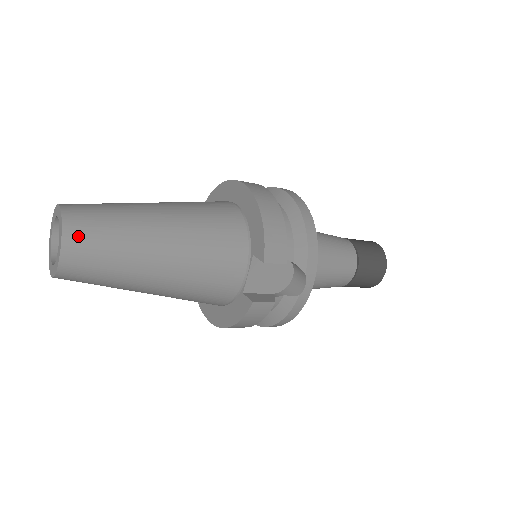
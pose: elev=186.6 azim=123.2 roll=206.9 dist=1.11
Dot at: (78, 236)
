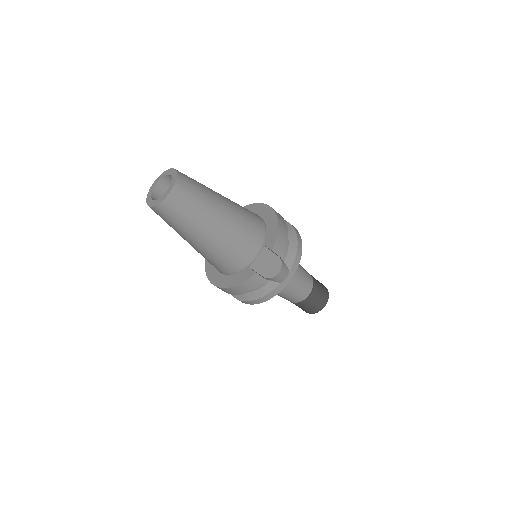
Dot at: (182, 188)
